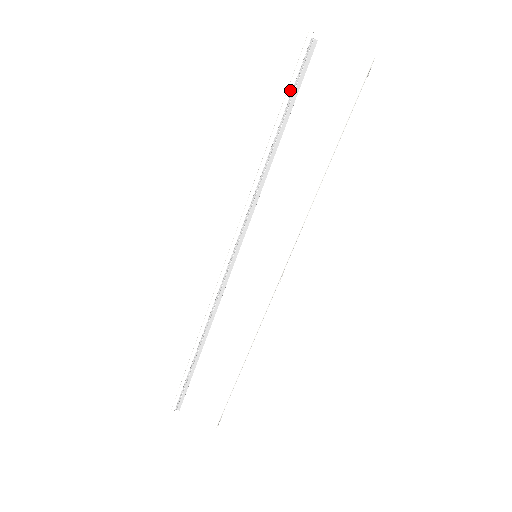
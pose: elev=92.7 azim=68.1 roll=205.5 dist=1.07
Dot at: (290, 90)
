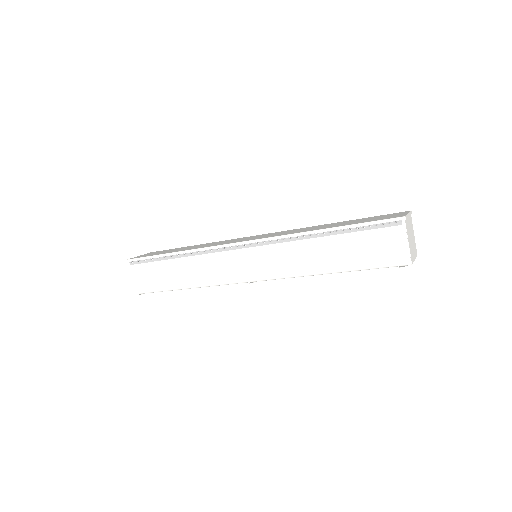
Dot at: (364, 224)
